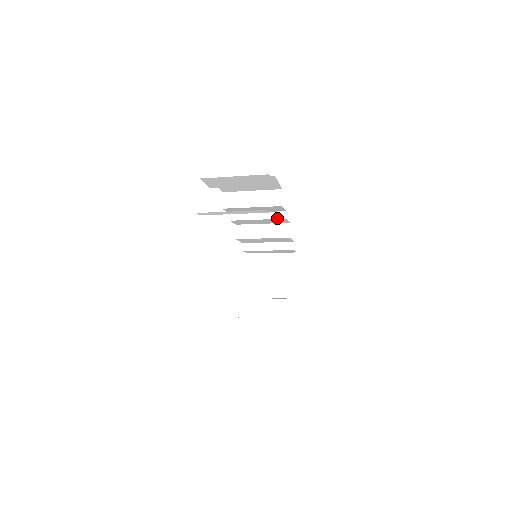
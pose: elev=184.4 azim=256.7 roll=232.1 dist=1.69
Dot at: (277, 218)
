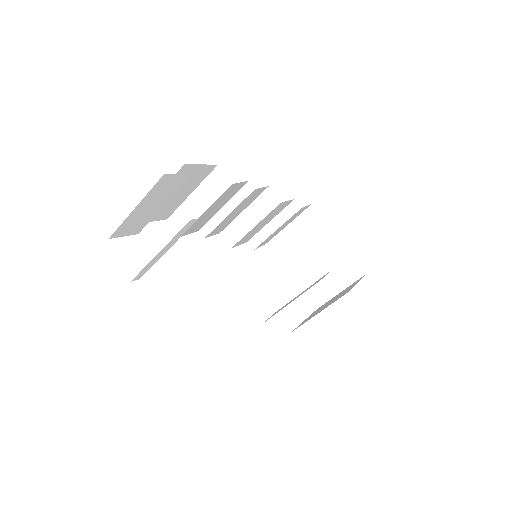
Dot at: (245, 197)
